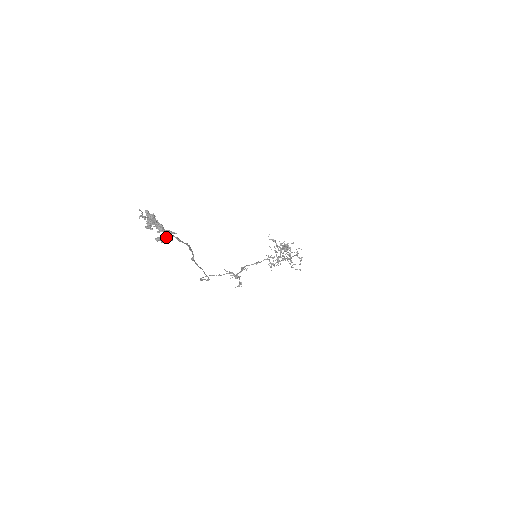
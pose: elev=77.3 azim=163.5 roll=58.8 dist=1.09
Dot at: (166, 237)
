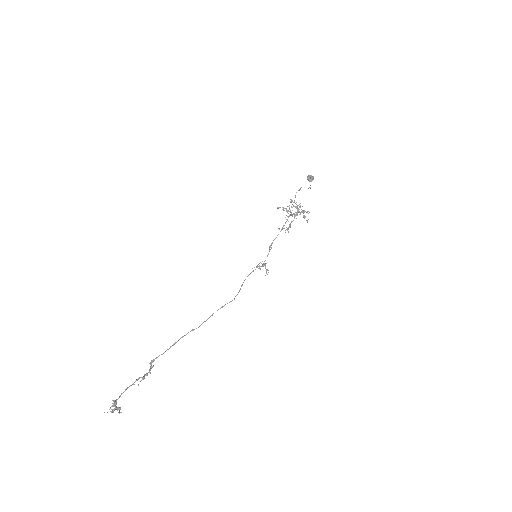
Dot at: (142, 379)
